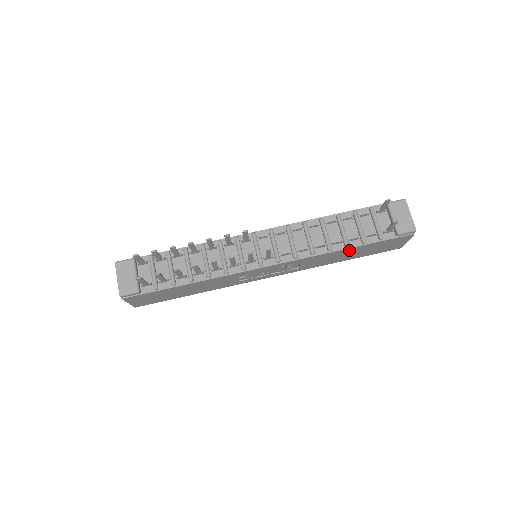
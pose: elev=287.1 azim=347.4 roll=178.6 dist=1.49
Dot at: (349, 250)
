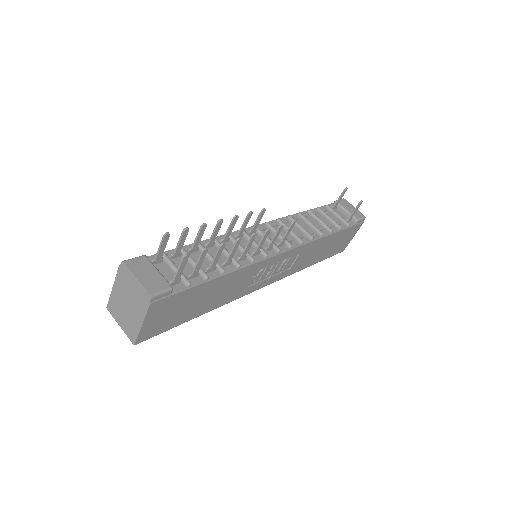
Dot at: (329, 239)
